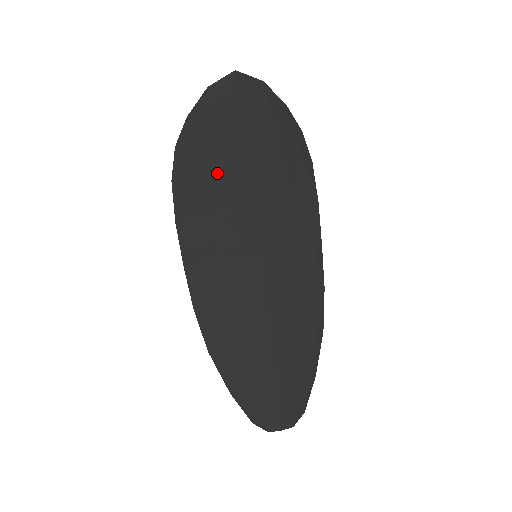
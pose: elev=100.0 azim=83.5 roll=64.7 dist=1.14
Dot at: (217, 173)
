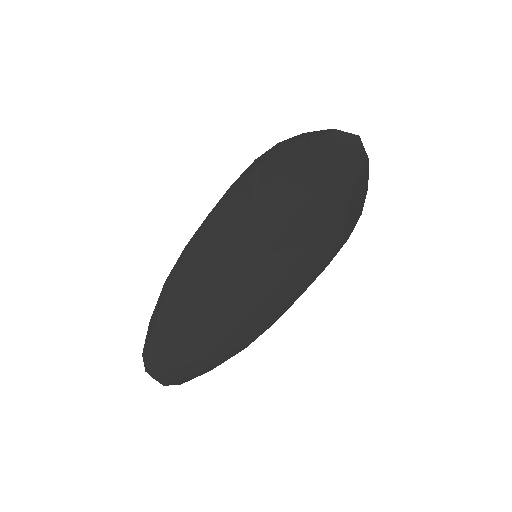
Dot at: (286, 183)
